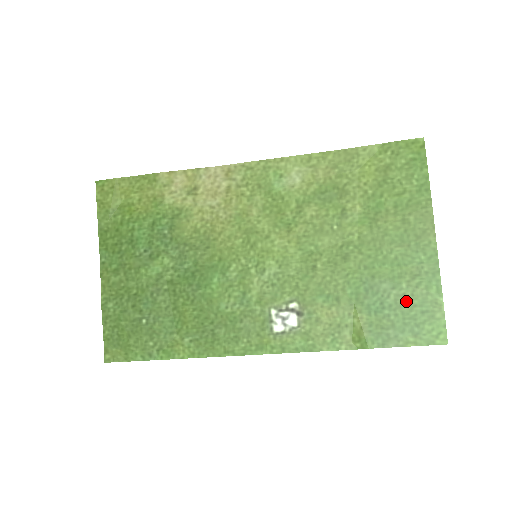
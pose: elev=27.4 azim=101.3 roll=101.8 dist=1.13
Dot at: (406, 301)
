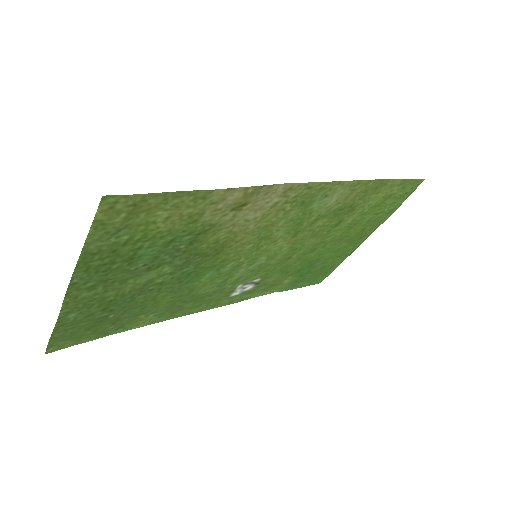
Dot at: (322, 269)
